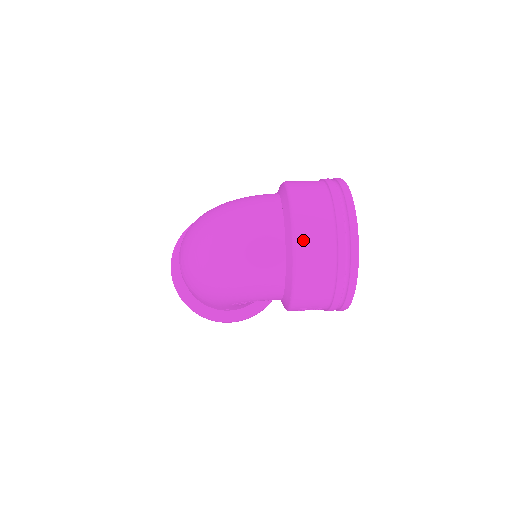
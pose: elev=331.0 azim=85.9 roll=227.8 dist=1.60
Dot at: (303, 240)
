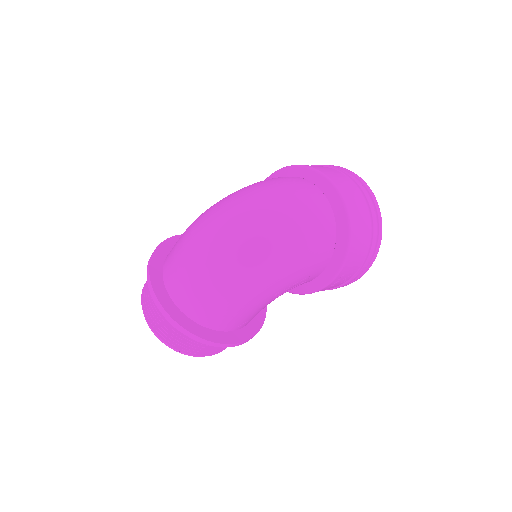
Dot at: (347, 195)
